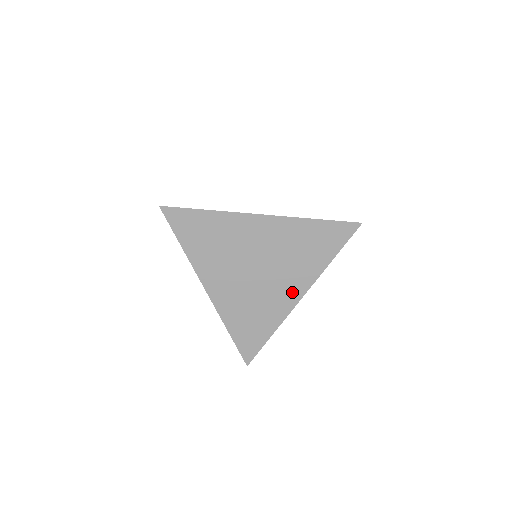
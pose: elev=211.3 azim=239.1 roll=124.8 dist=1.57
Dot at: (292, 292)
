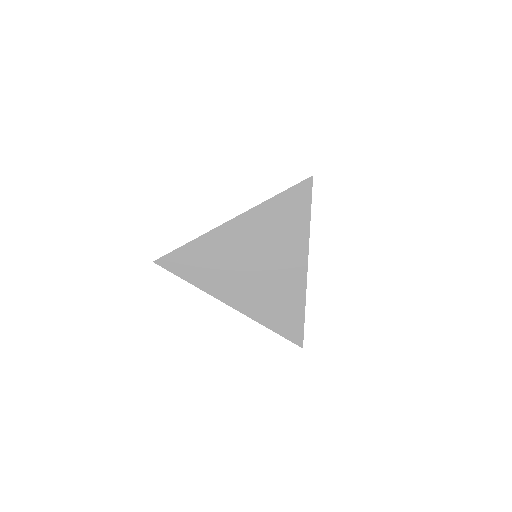
Dot at: (296, 265)
